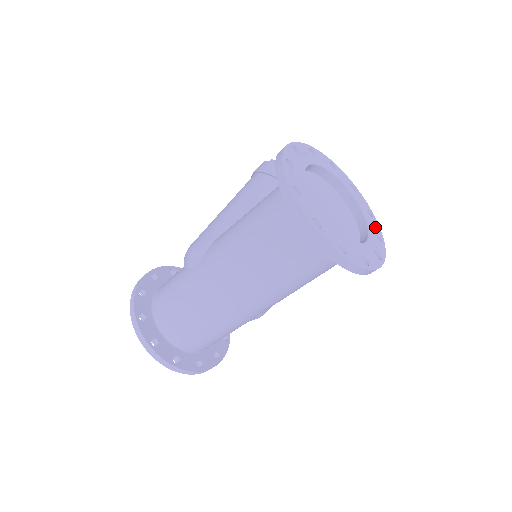
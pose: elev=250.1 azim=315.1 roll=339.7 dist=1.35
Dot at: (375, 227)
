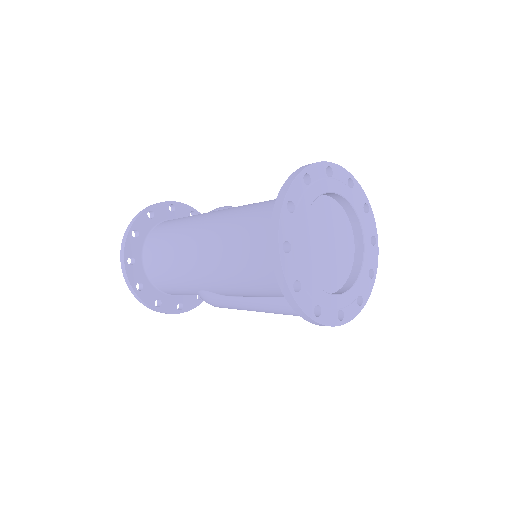
Dot at: (349, 309)
